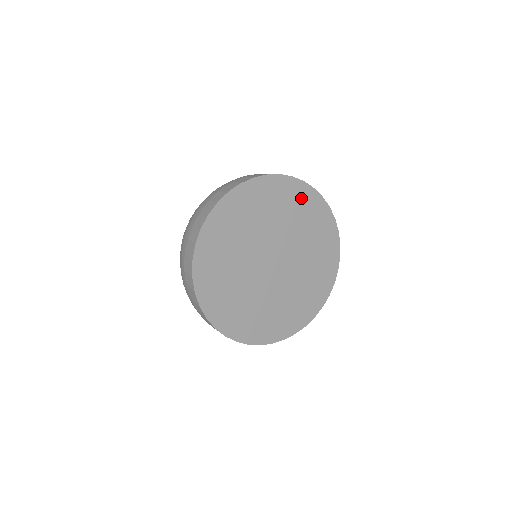
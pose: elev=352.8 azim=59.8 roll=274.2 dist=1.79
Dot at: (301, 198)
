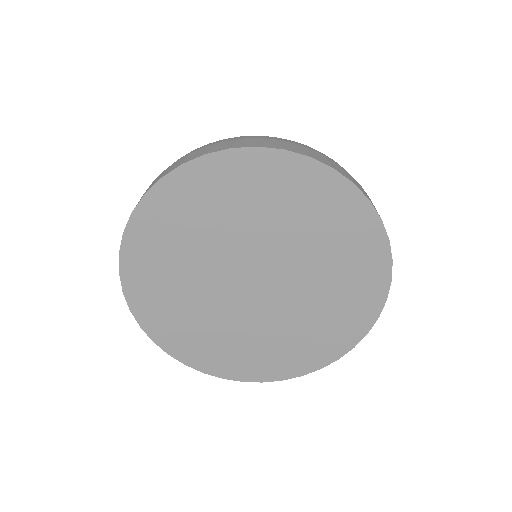
Dot at: (305, 186)
